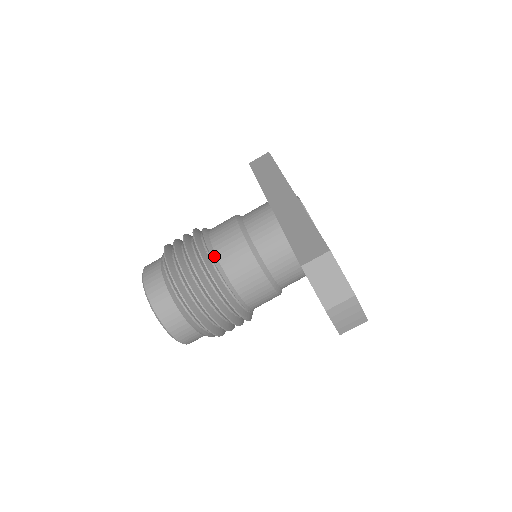
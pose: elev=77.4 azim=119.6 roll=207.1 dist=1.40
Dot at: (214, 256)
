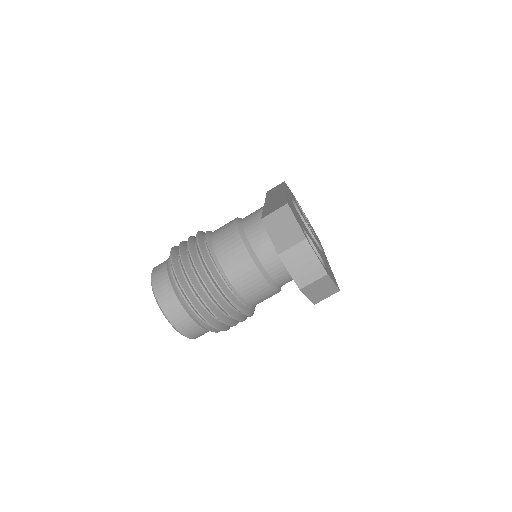
Dot at: (209, 242)
